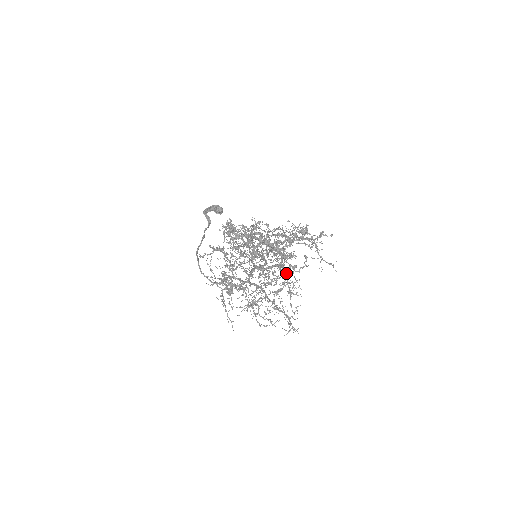
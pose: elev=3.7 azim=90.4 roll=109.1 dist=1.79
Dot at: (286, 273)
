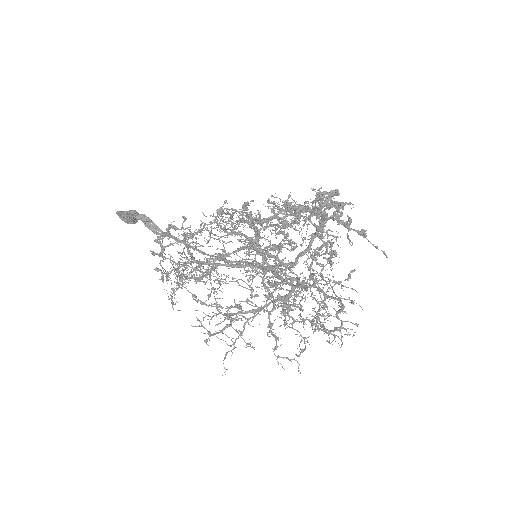
Dot at: (315, 260)
